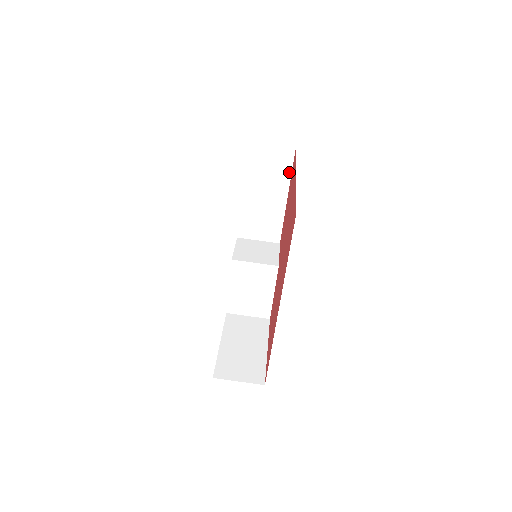
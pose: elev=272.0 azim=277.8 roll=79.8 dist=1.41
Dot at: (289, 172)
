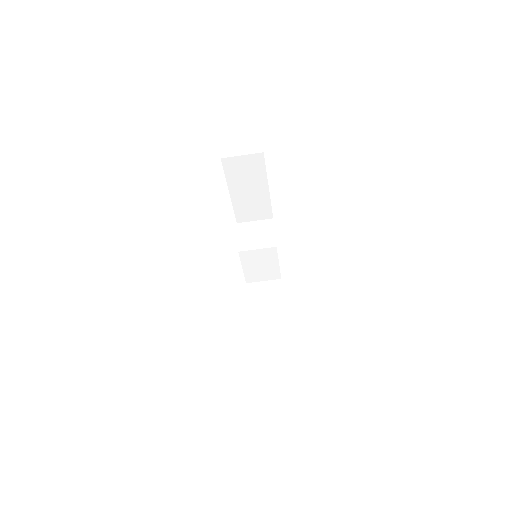
Dot at: (264, 171)
